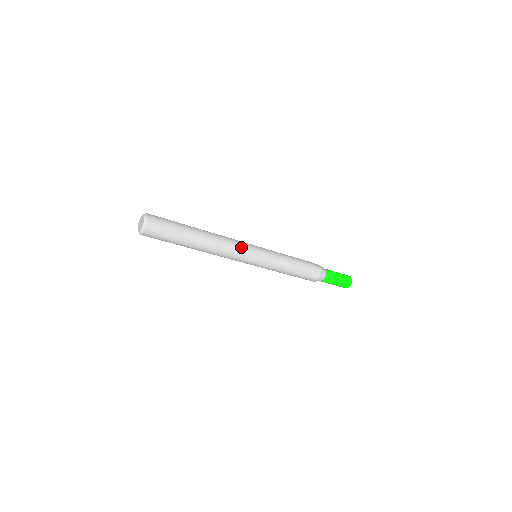
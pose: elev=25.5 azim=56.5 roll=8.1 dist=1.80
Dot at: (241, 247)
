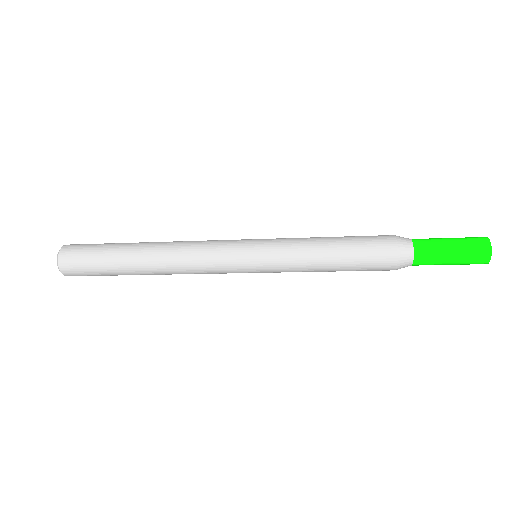
Dot at: (213, 247)
